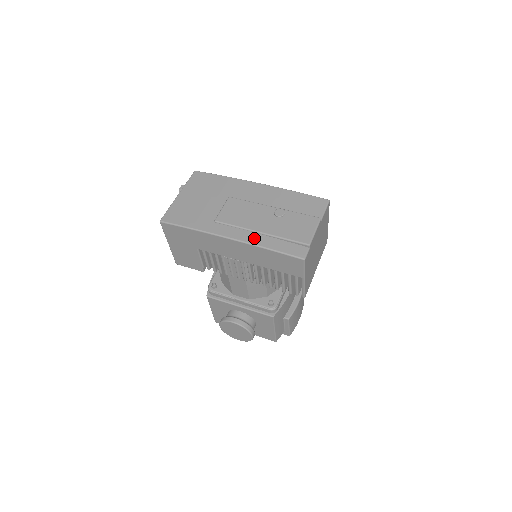
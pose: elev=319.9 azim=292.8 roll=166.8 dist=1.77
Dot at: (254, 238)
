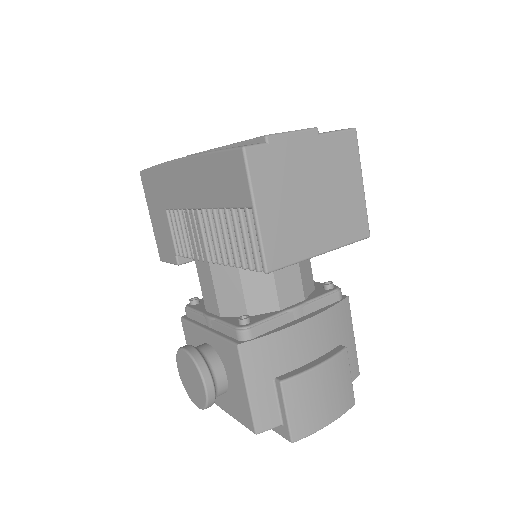
Dot at: occluded
